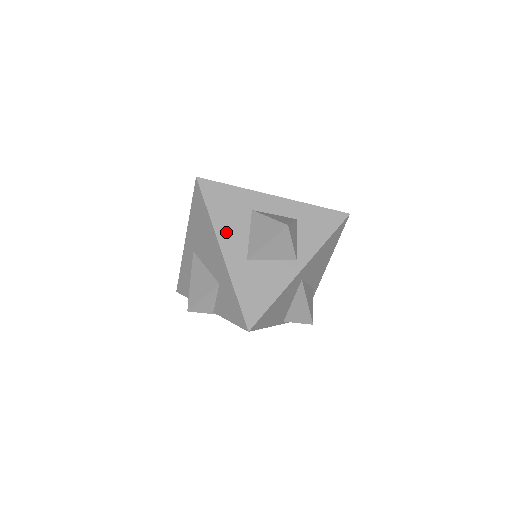
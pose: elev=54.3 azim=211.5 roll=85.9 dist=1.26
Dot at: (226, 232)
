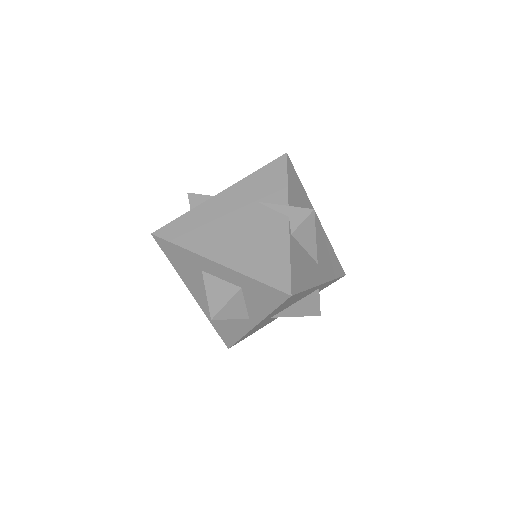
Dot at: (190, 283)
